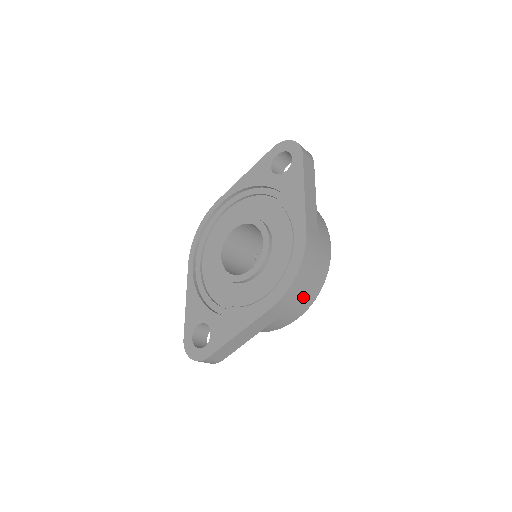
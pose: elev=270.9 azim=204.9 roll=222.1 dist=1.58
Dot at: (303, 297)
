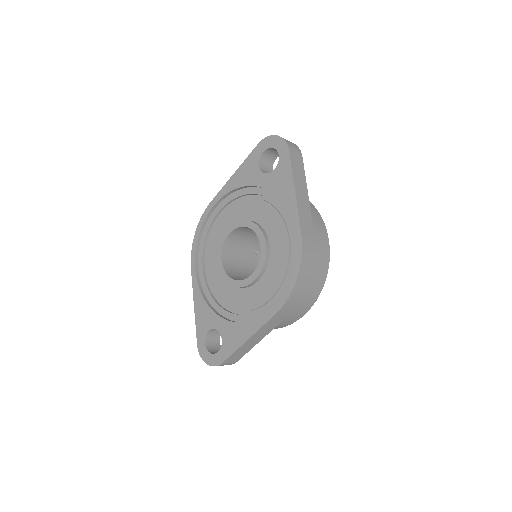
Dot at: (306, 297)
